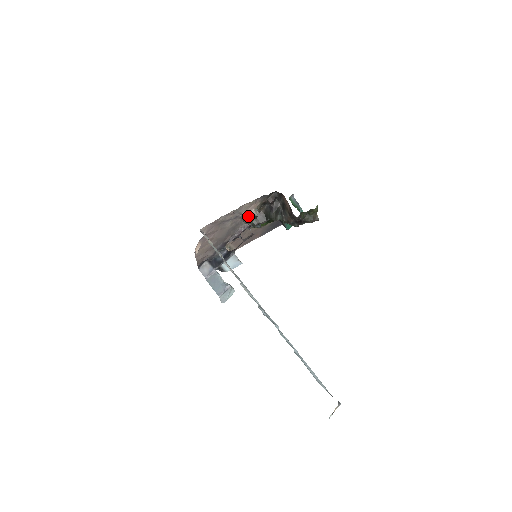
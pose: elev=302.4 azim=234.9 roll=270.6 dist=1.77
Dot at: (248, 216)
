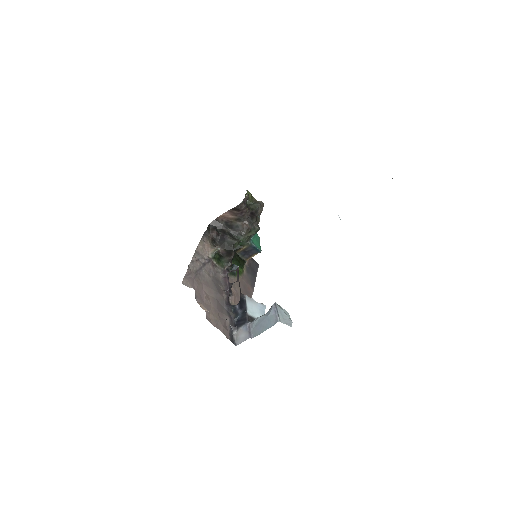
Dot at: (213, 258)
